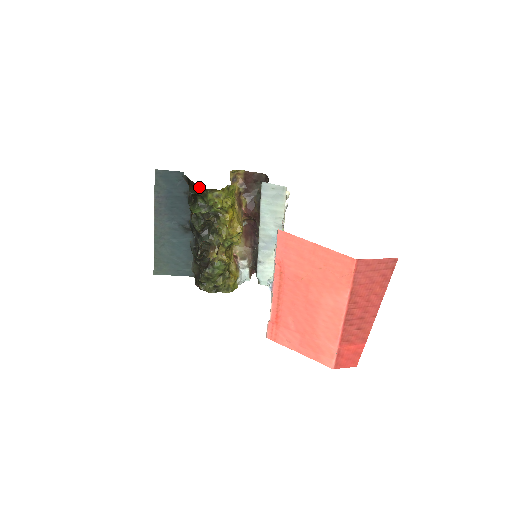
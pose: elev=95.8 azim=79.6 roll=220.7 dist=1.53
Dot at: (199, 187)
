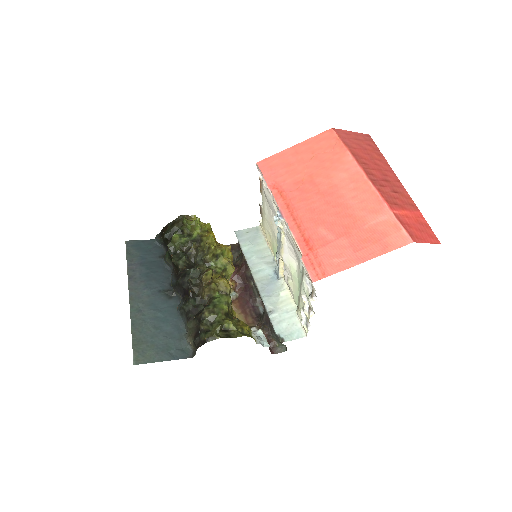
Dot at: (173, 223)
